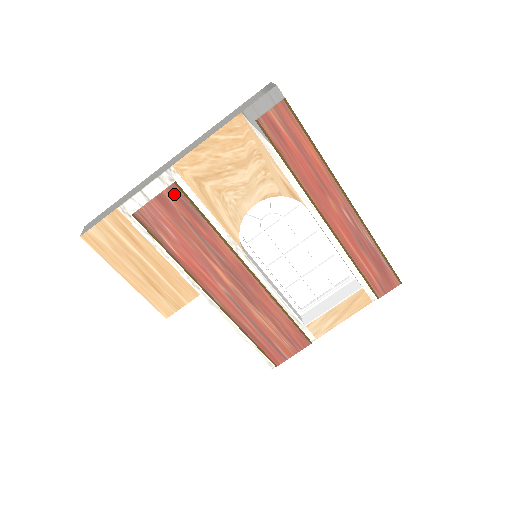
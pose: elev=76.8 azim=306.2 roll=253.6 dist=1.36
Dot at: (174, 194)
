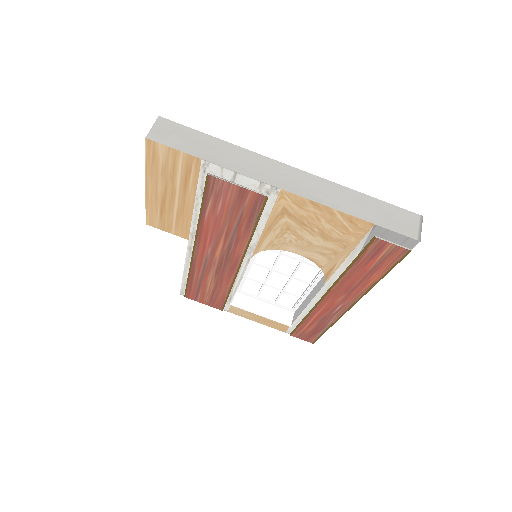
Dot at: (256, 199)
